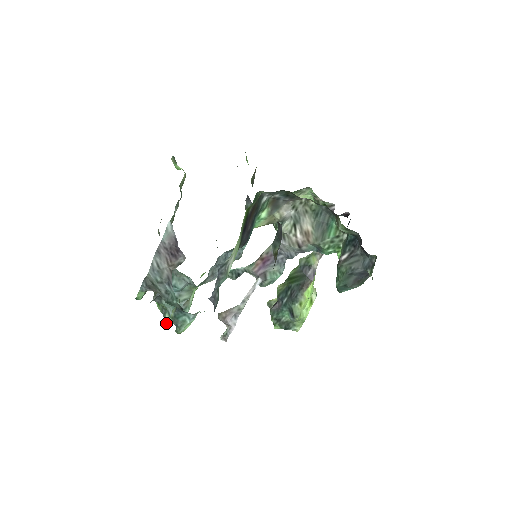
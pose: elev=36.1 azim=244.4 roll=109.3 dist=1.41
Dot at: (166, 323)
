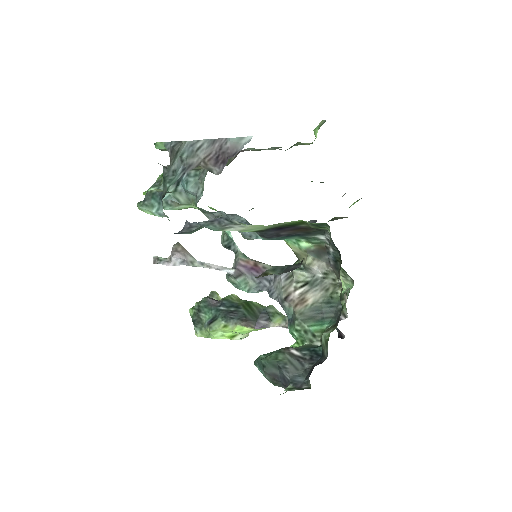
Dot at: occluded
